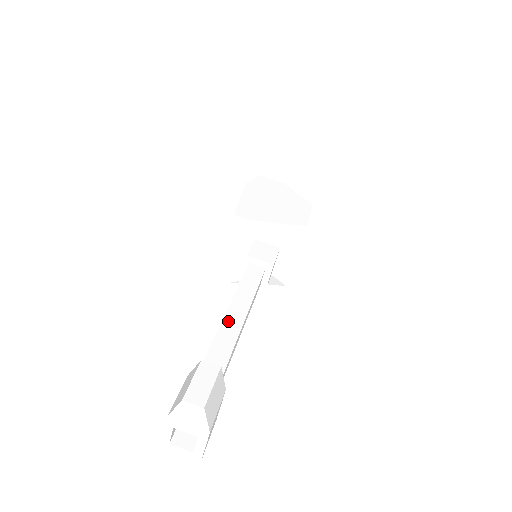
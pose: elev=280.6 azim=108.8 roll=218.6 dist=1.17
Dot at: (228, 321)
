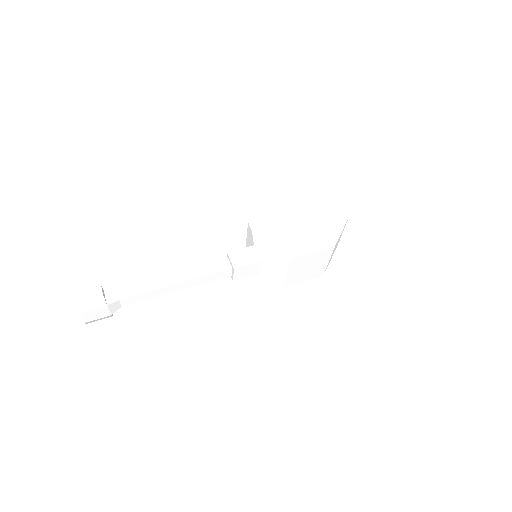
Dot at: (161, 280)
